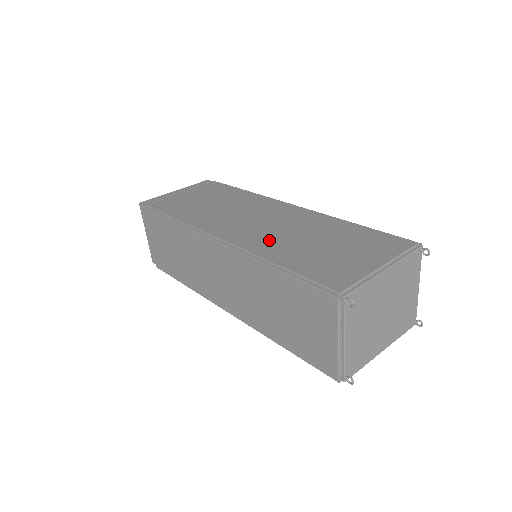
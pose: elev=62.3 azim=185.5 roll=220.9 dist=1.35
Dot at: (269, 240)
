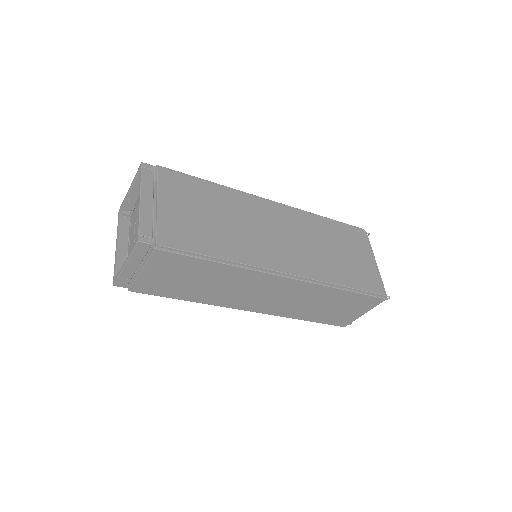
Dot at: (314, 261)
